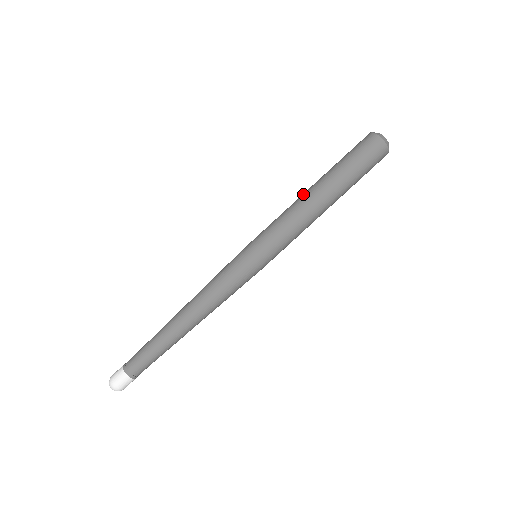
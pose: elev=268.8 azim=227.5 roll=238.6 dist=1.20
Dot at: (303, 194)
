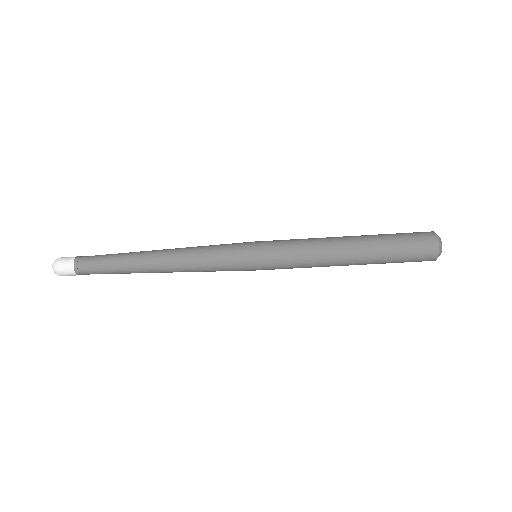
Dot at: occluded
